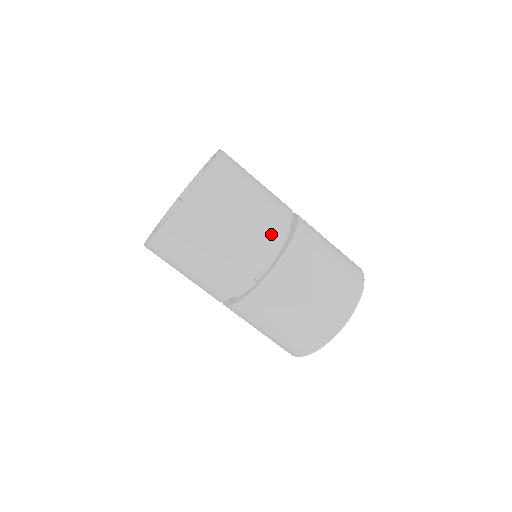
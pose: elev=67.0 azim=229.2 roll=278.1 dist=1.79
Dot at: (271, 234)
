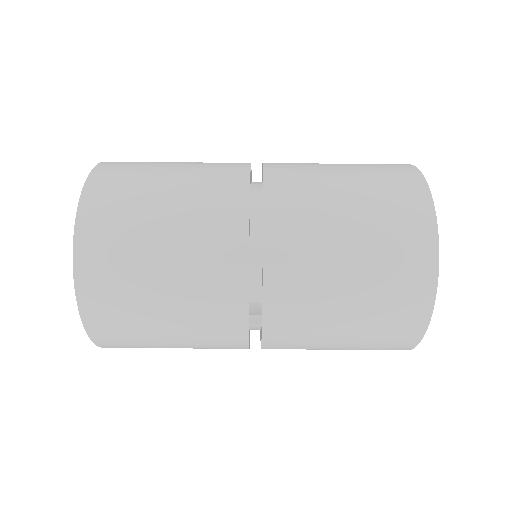
Dot at: (225, 281)
